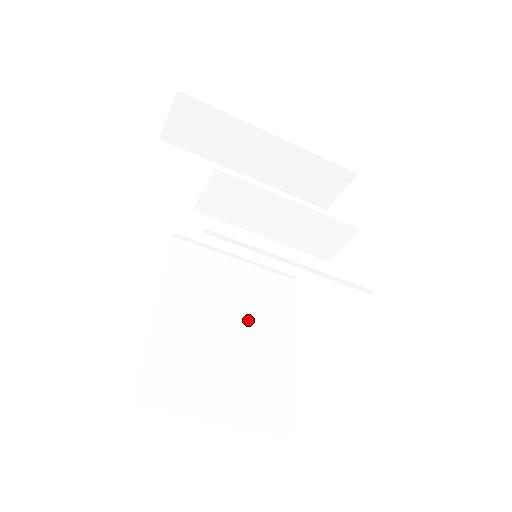
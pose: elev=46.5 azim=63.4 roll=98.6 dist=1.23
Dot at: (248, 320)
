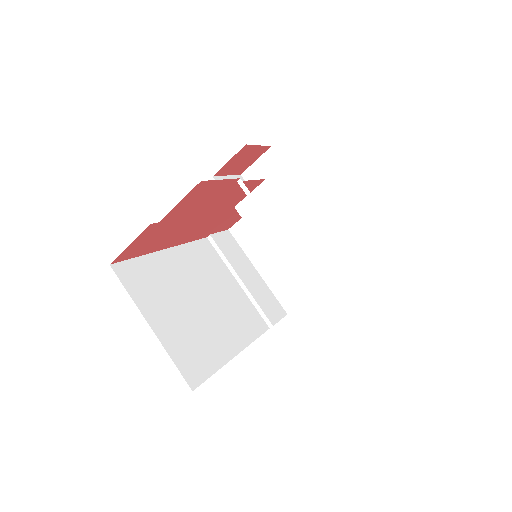
Dot at: (219, 311)
